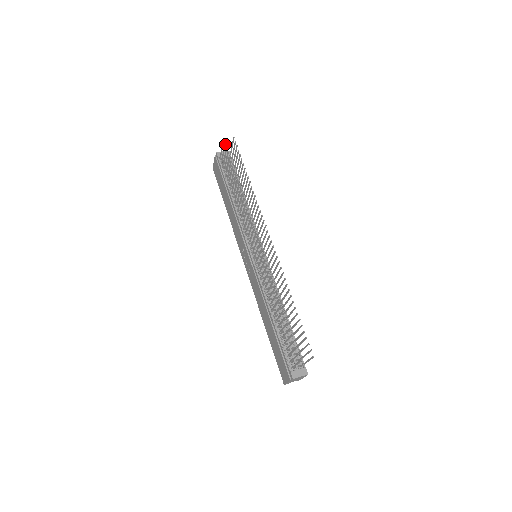
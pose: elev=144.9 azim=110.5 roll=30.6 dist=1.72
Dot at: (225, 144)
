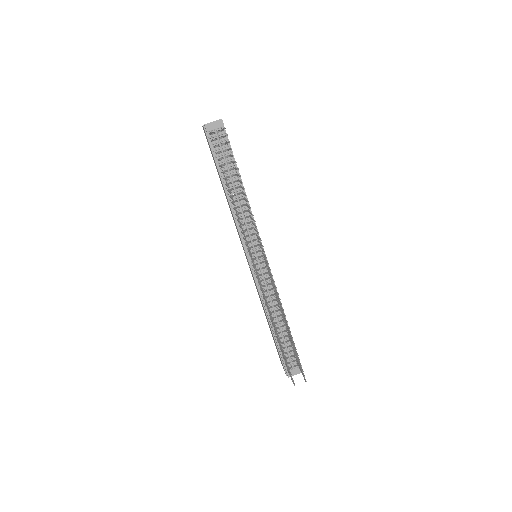
Dot at: occluded
